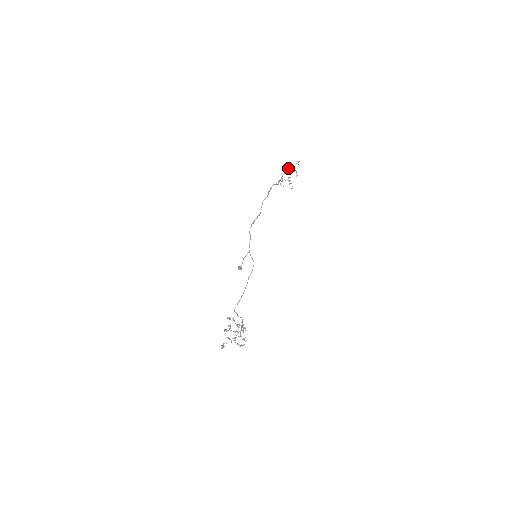
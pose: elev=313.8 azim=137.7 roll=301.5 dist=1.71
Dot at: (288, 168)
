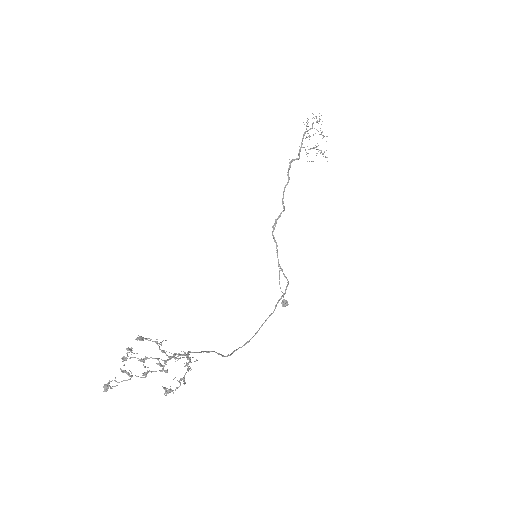
Dot at: (306, 129)
